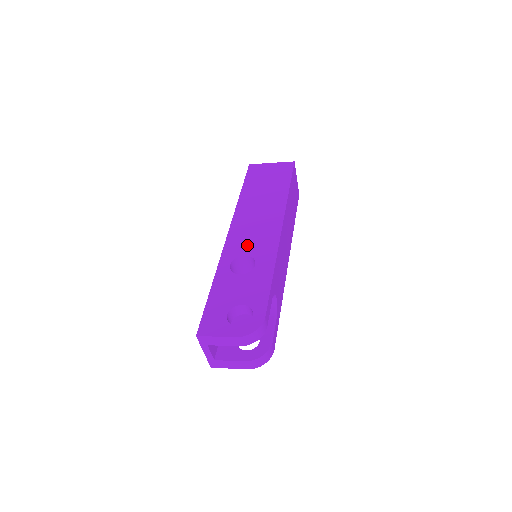
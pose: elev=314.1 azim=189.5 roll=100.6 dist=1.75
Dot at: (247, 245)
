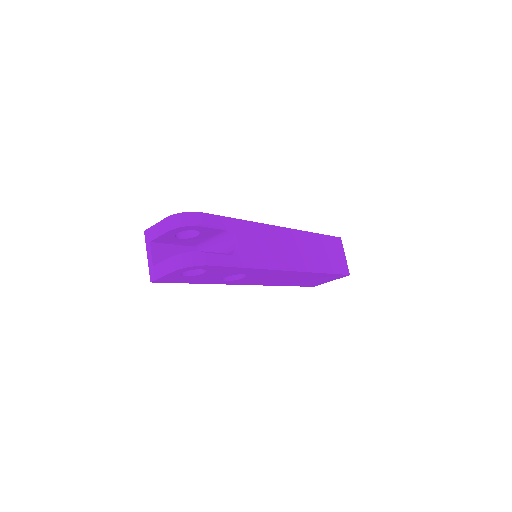
Dot at: occluded
